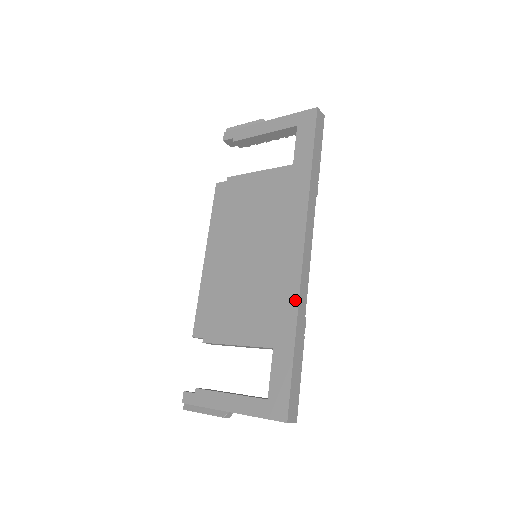
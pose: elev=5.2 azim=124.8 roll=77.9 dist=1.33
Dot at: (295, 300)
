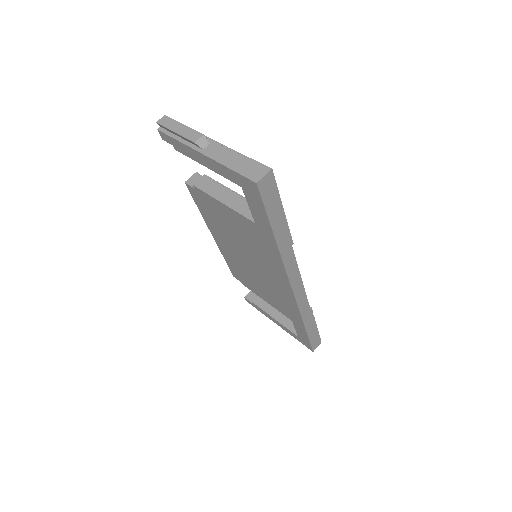
Dot at: (297, 312)
